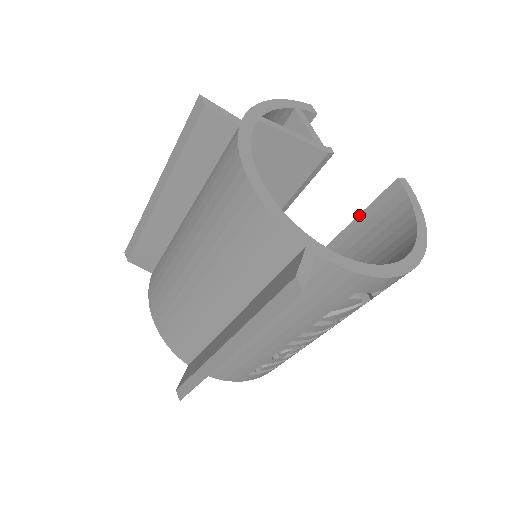
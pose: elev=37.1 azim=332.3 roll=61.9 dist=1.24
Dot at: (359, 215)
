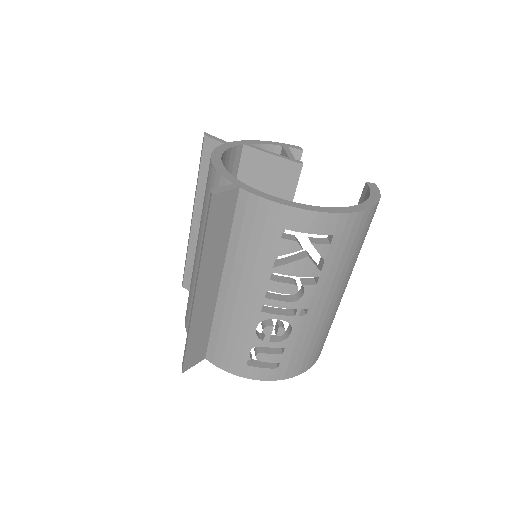
Dot at: occluded
